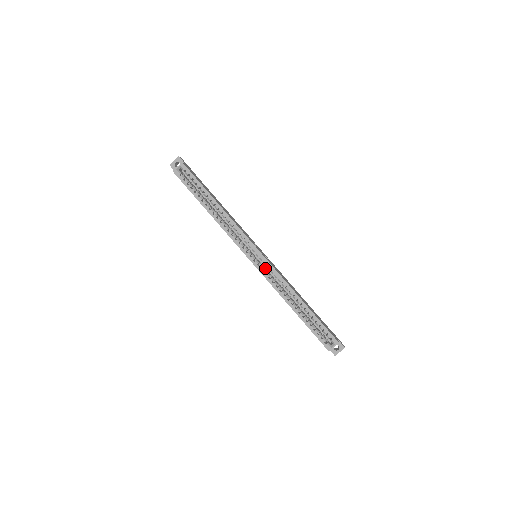
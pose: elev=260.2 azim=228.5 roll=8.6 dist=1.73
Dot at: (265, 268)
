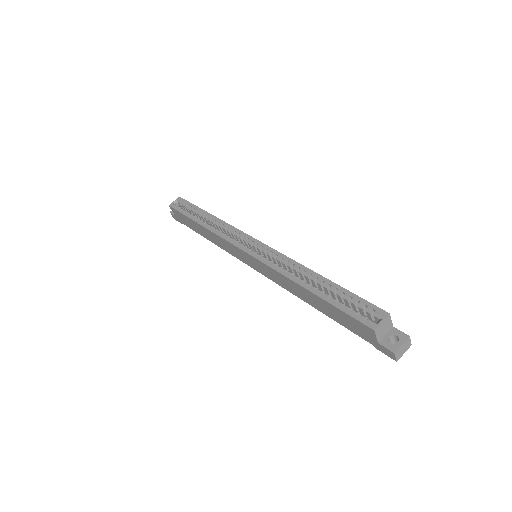
Dot at: occluded
